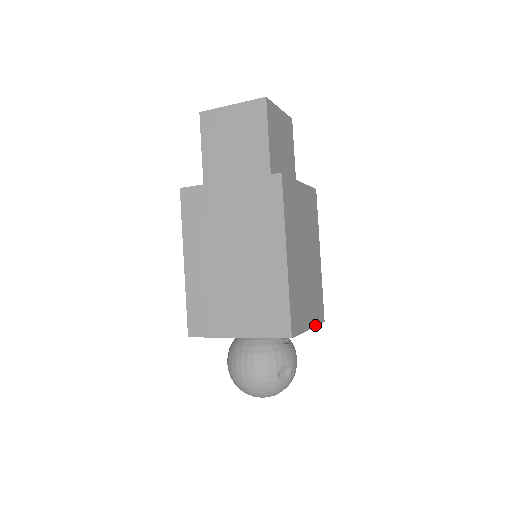
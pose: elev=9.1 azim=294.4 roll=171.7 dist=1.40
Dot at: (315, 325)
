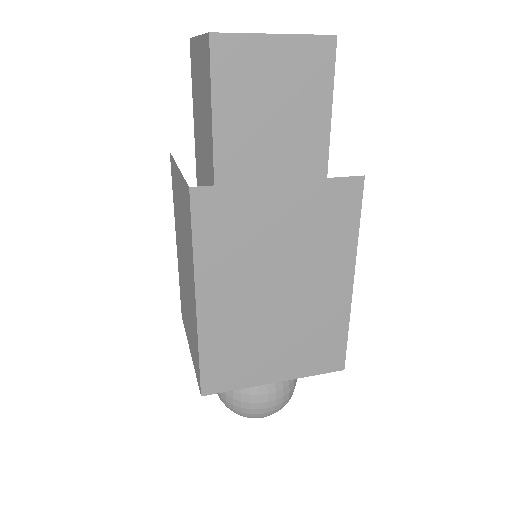
Dot at: occluded
